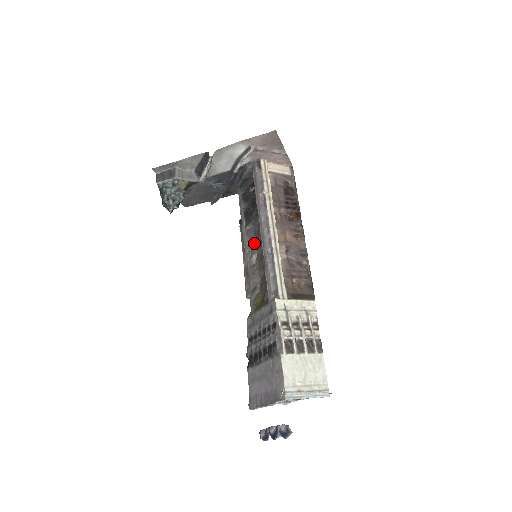
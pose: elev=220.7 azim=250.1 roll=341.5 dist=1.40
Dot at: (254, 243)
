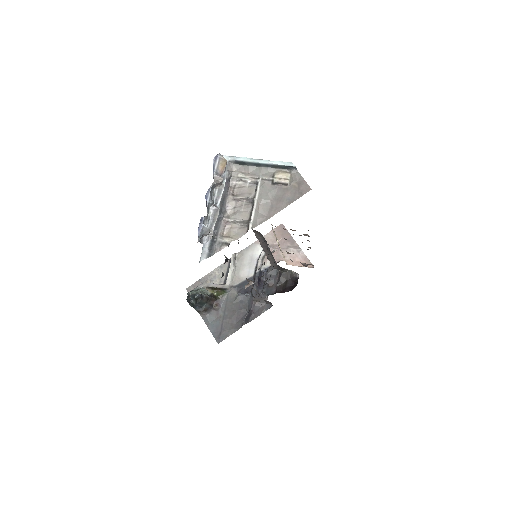
Dot at: occluded
